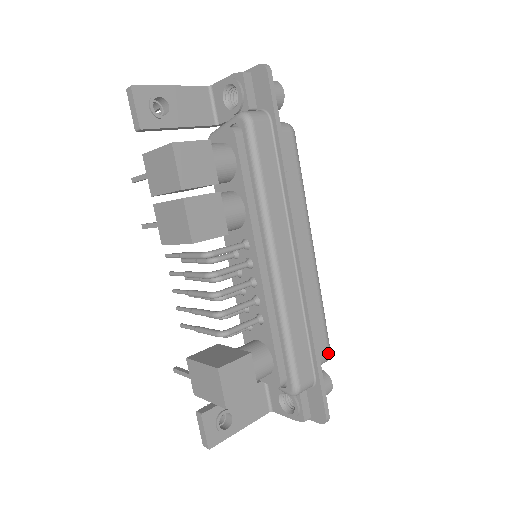
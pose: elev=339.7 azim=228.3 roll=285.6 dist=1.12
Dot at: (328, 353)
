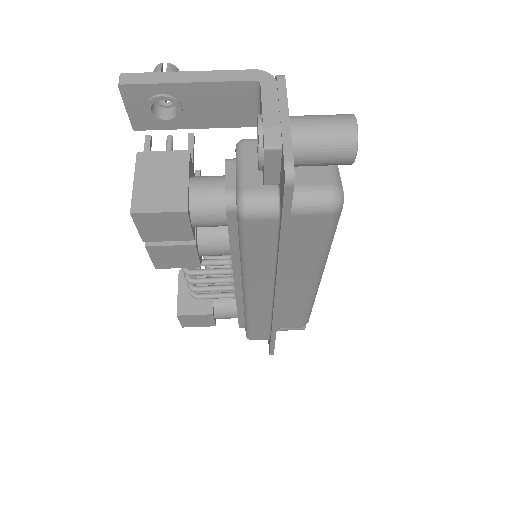
Dot at: (300, 327)
